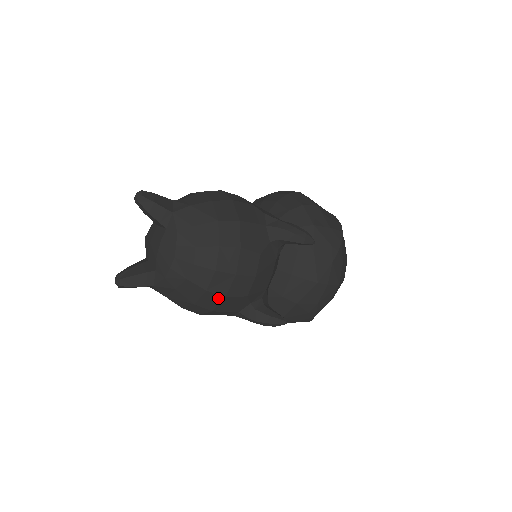
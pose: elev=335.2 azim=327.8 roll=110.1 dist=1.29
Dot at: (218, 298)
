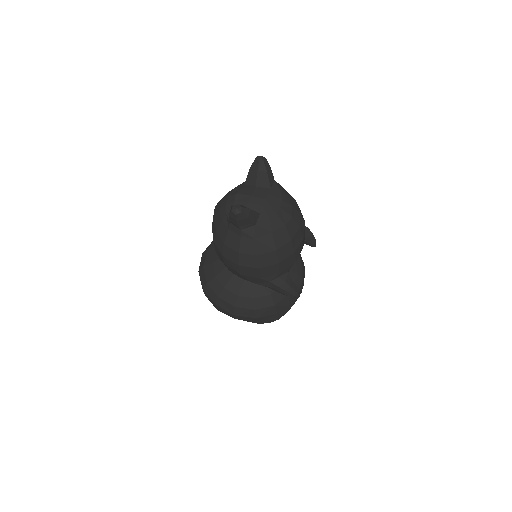
Dot at: (291, 251)
